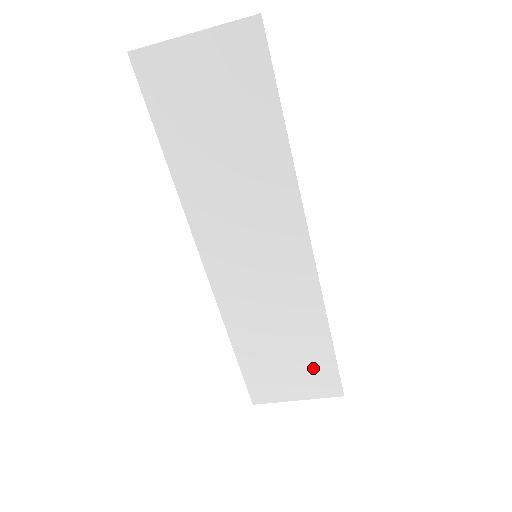
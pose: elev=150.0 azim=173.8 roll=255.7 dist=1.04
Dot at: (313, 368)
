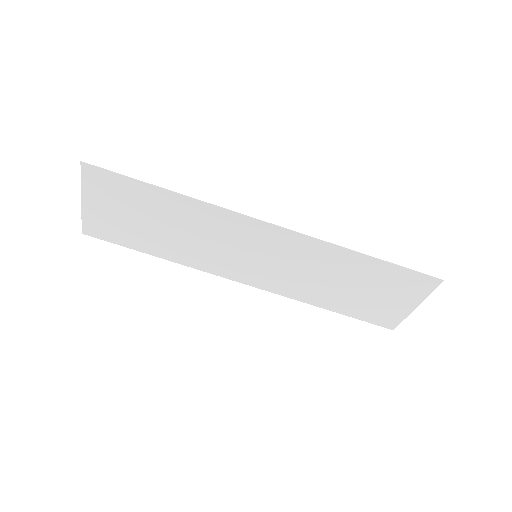
Dot at: (391, 282)
